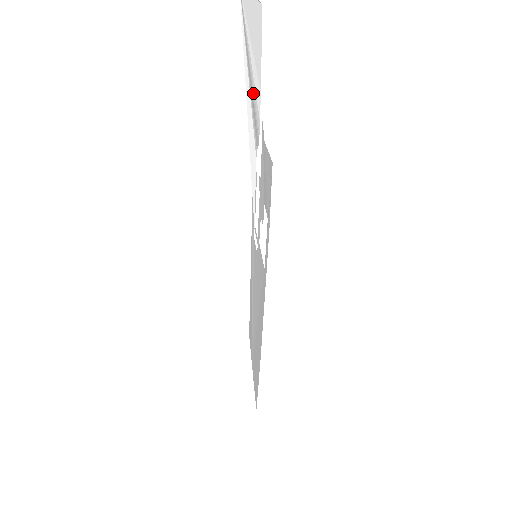
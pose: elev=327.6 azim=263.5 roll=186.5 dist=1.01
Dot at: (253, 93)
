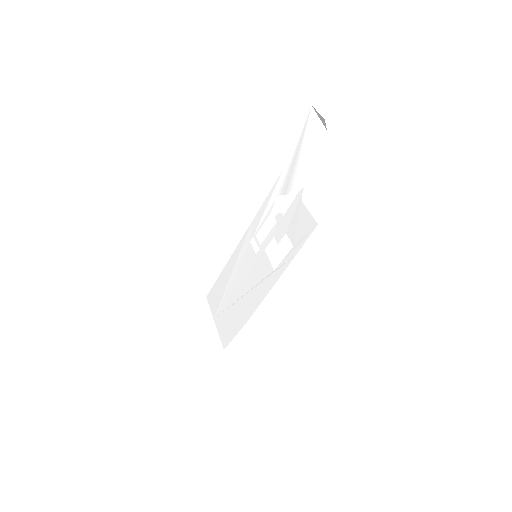
Dot at: (296, 167)
